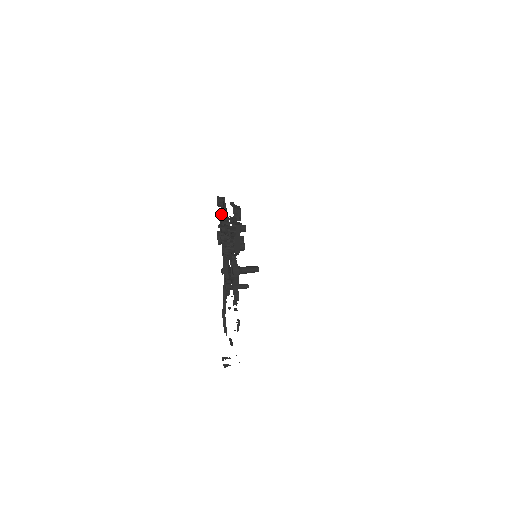
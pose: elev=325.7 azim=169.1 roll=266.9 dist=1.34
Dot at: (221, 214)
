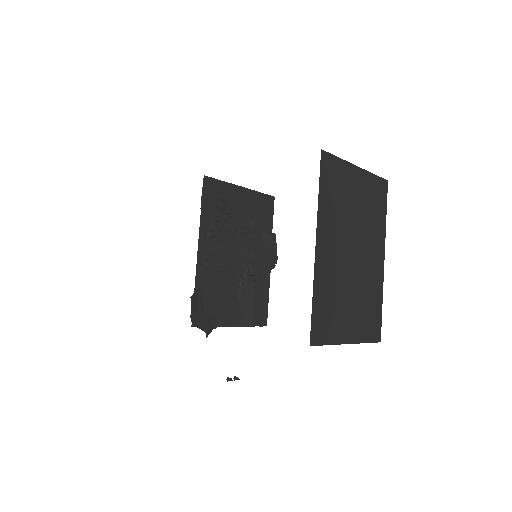
Dot at: (258, 236)
